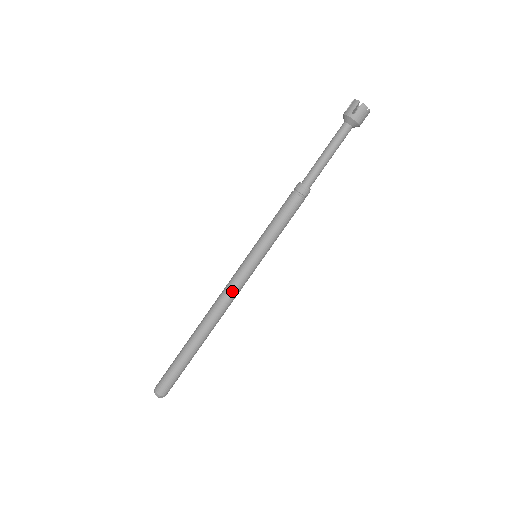
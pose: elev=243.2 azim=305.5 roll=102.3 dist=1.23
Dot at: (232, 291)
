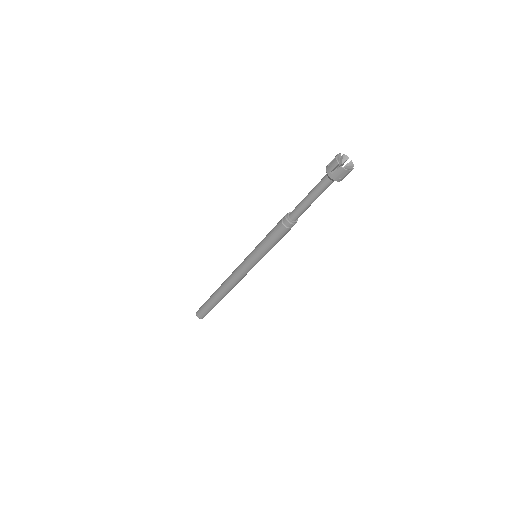
Dot at: (238, 276)
